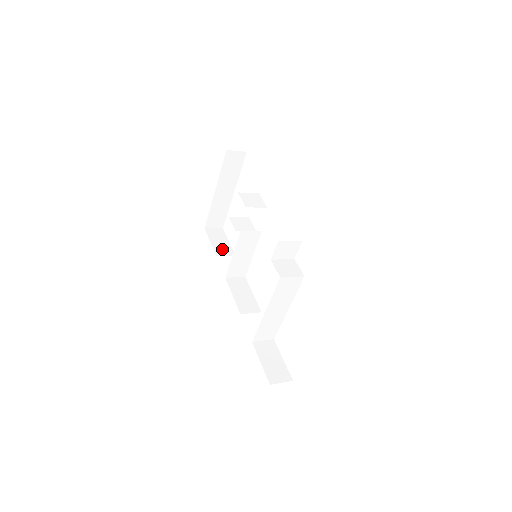
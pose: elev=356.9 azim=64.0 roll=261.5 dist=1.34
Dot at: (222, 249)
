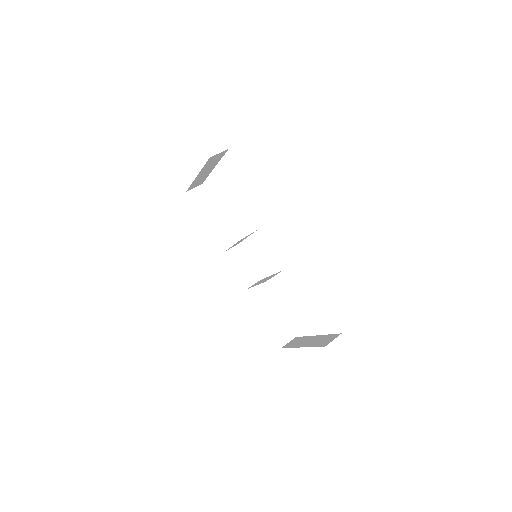
Dot at: (210, 216)
